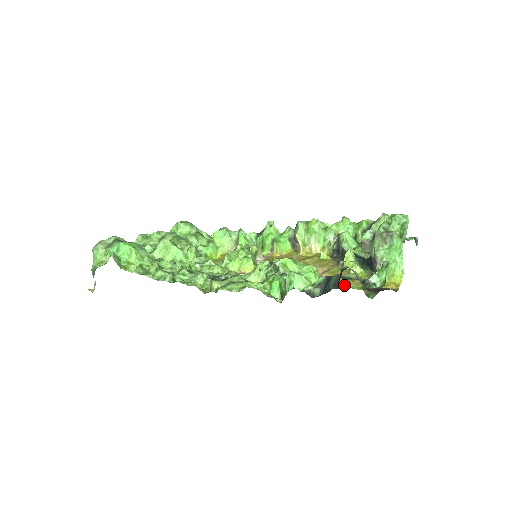
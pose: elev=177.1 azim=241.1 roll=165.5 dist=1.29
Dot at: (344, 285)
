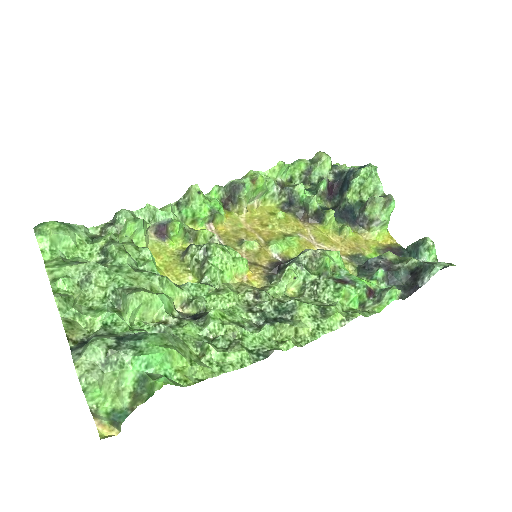
Dot at: (364, 257)
